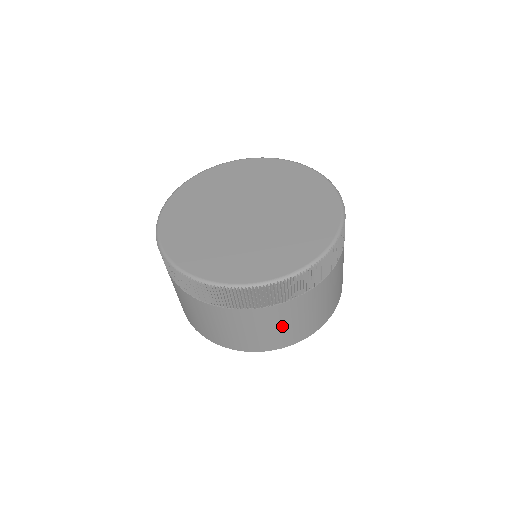
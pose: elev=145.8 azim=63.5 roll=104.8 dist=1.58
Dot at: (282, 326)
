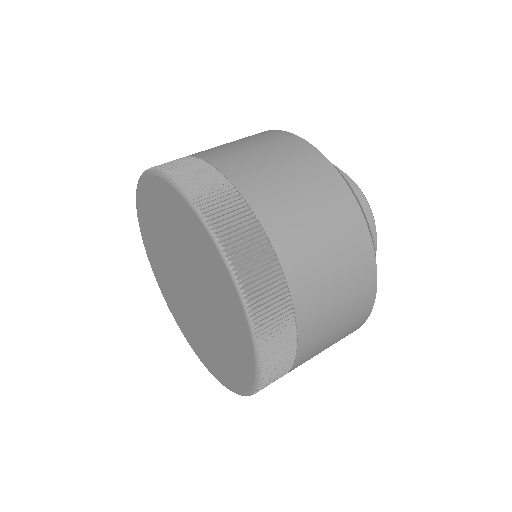
Dot at: occluded
